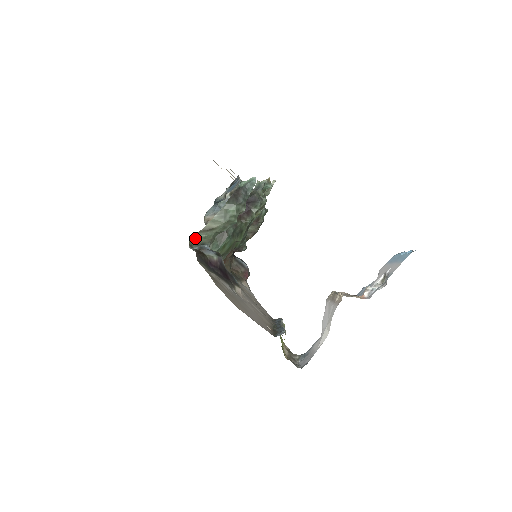
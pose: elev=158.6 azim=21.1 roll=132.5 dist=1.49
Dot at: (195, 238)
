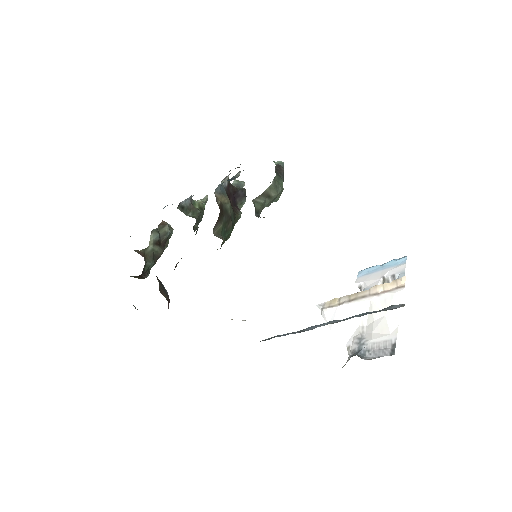
Dot at: (255, 201)
